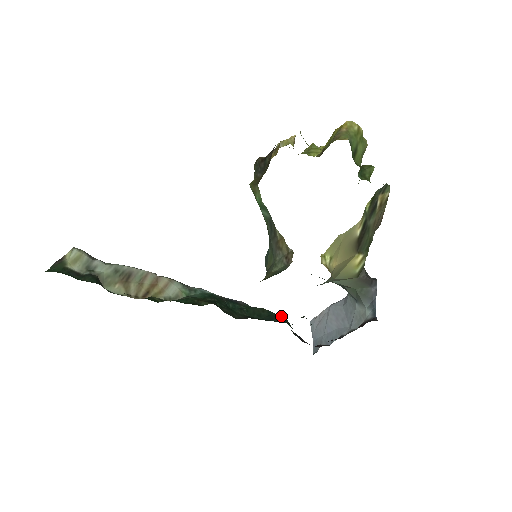
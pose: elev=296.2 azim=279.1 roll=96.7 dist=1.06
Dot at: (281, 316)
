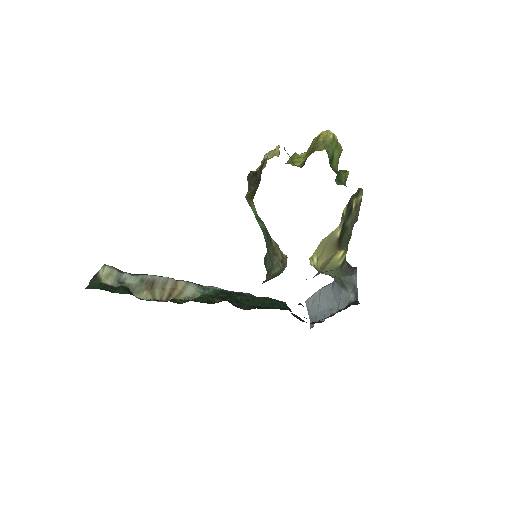
Dot at: (281, 301)
